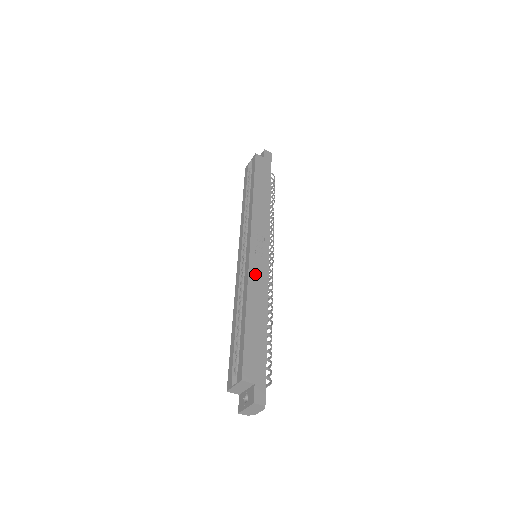
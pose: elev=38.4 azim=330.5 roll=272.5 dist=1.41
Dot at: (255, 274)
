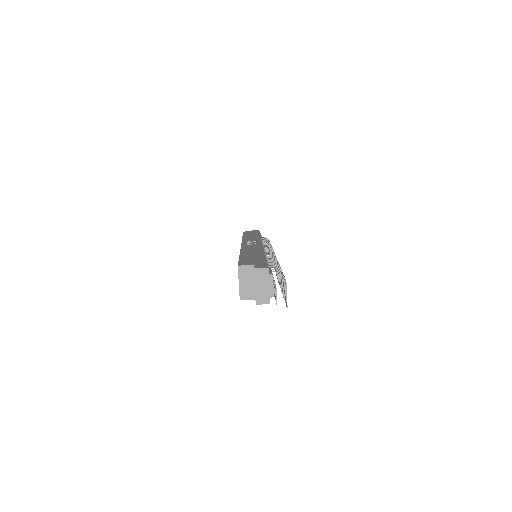
Dot at: (248, 247)
